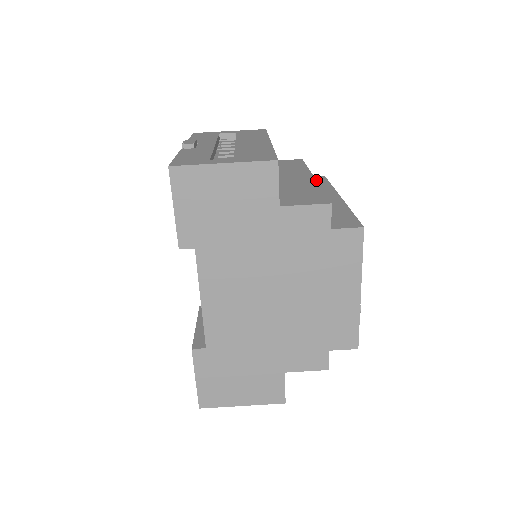
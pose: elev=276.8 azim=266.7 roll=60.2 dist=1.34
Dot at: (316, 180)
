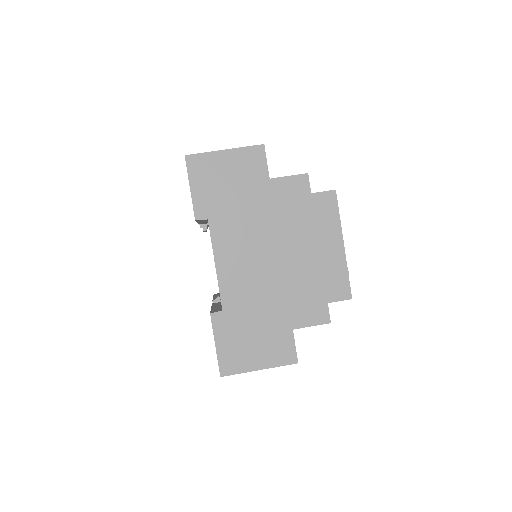
Dot at: occluded
